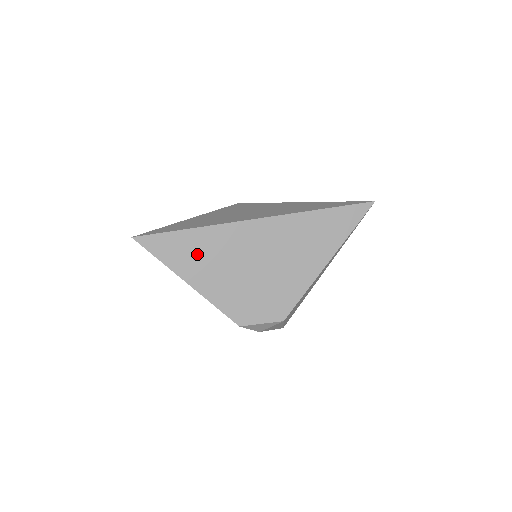
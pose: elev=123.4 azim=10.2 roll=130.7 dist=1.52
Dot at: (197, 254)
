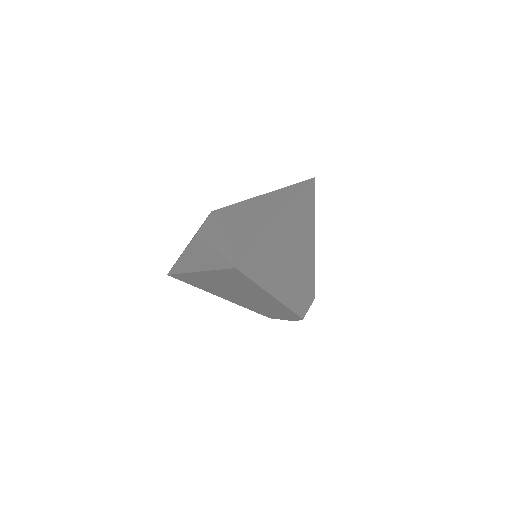
Dot at: (271, 263)
